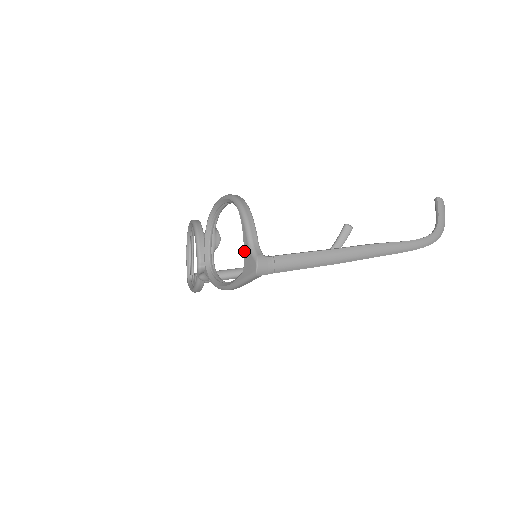
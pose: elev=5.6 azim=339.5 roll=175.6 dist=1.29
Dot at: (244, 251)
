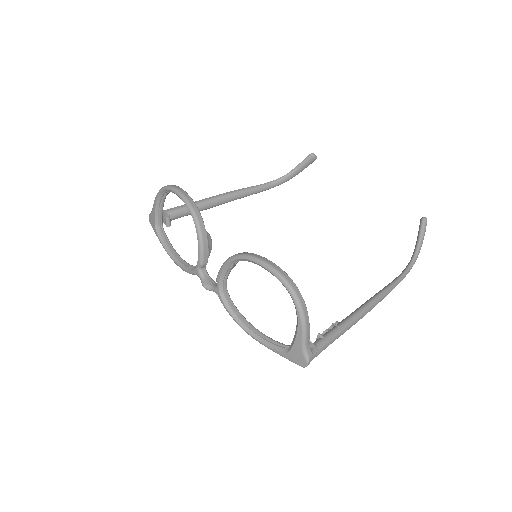
Dot at: (294, 344)
